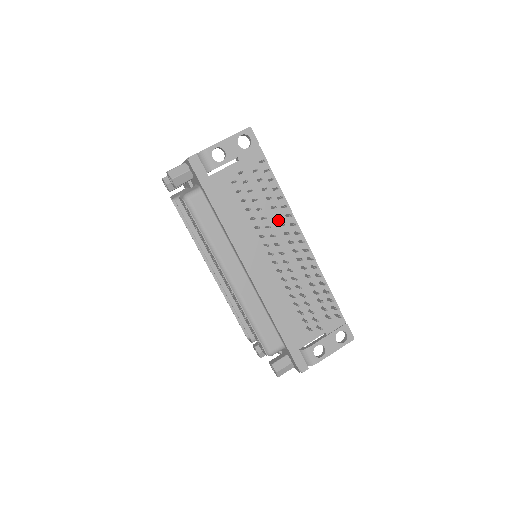
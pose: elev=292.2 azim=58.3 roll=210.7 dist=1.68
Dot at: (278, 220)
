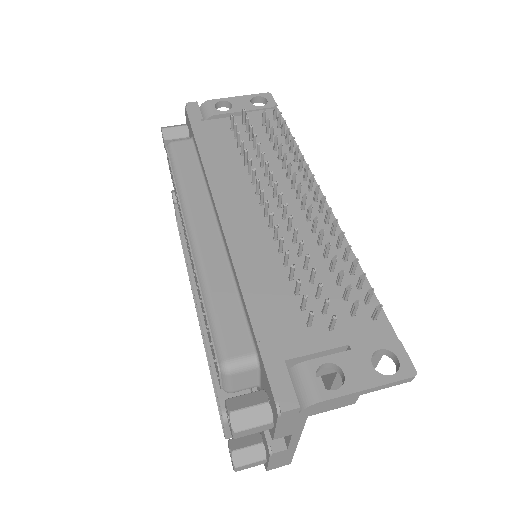
Dot at: (286, 172)
